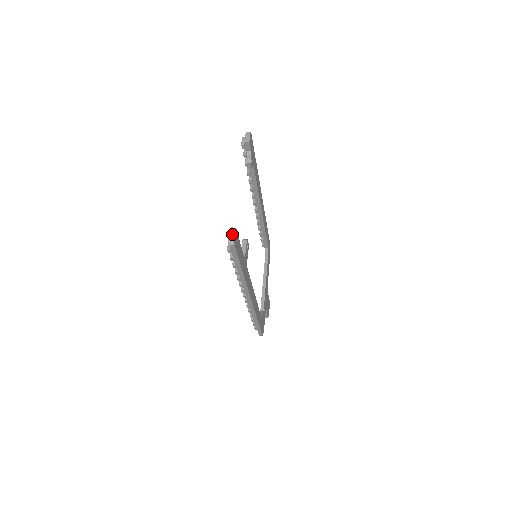
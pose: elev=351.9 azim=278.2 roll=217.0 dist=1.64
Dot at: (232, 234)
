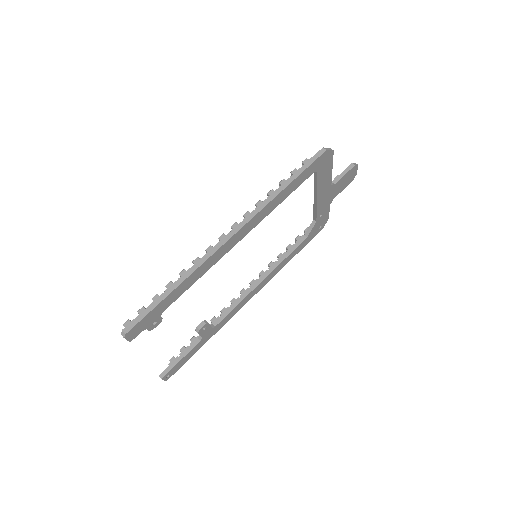
Dot at: (162, 379)
